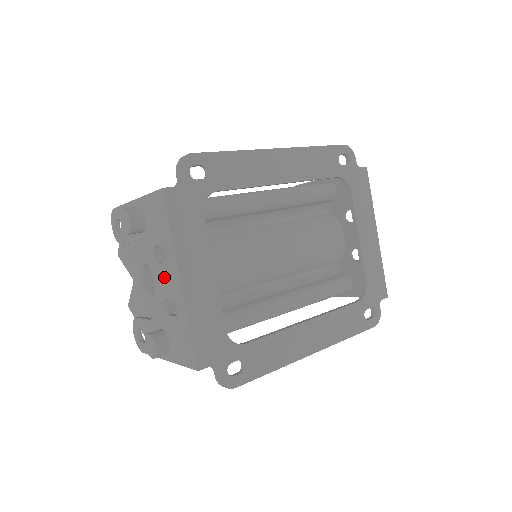
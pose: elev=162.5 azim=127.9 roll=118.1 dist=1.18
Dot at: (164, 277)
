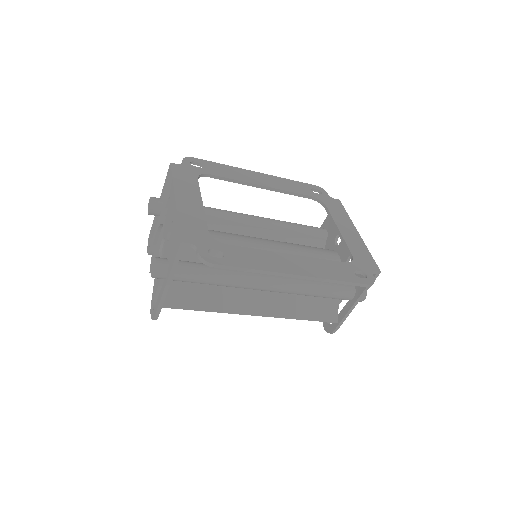
Dot at: (168, 216)
